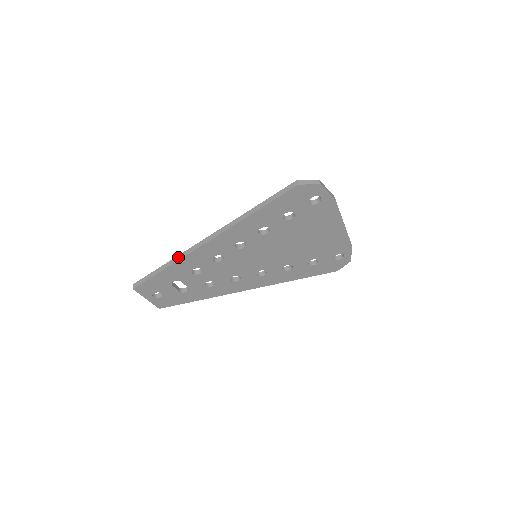
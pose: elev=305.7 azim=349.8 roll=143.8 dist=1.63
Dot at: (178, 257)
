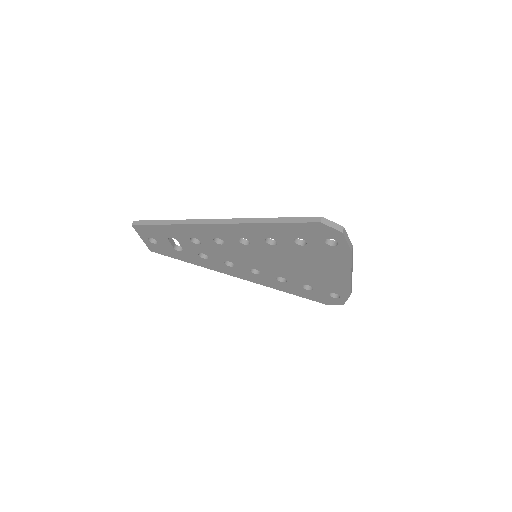
Dot at: (183, 221)
